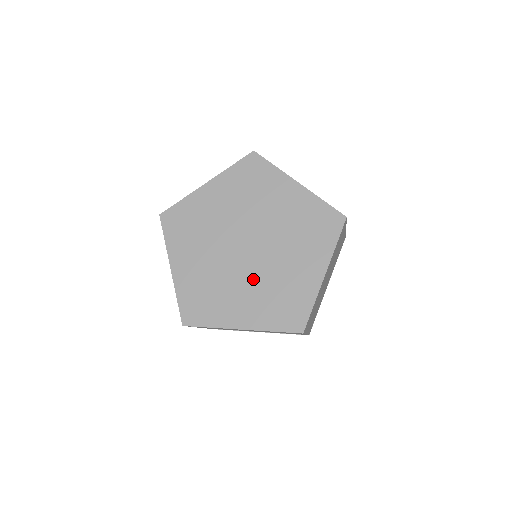
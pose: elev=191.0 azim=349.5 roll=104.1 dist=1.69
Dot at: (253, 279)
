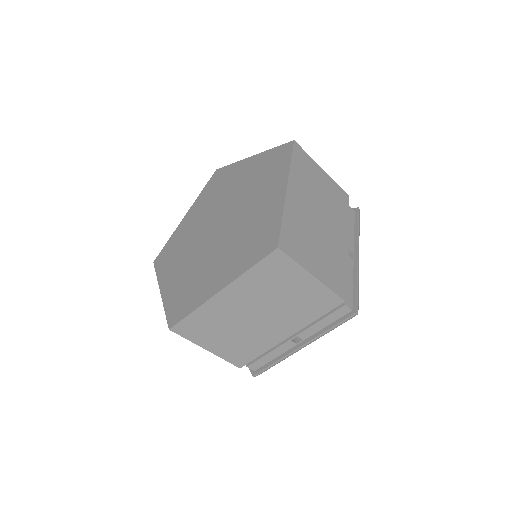
Dot at: (225, 244)
